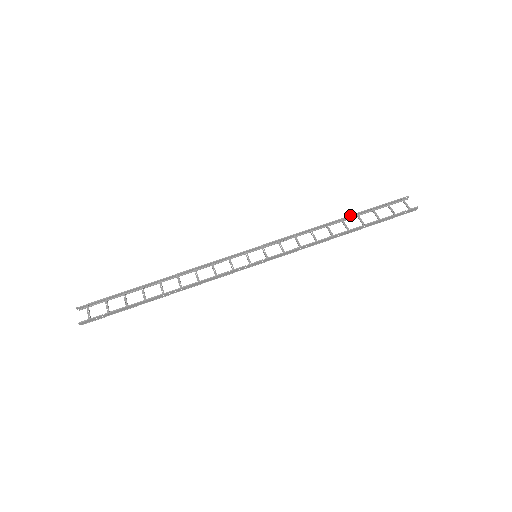
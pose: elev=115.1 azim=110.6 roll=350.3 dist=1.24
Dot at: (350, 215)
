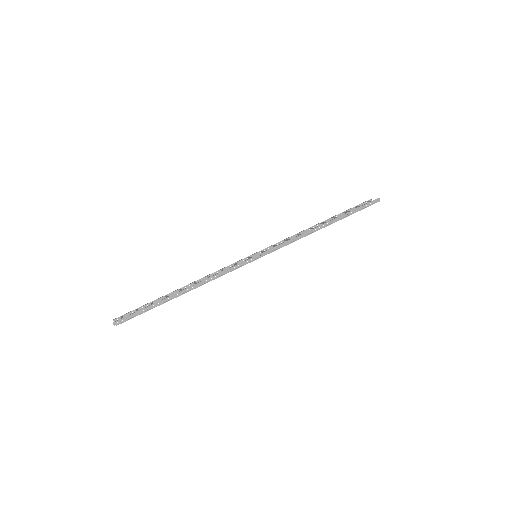
Dot at: (327, 219)
